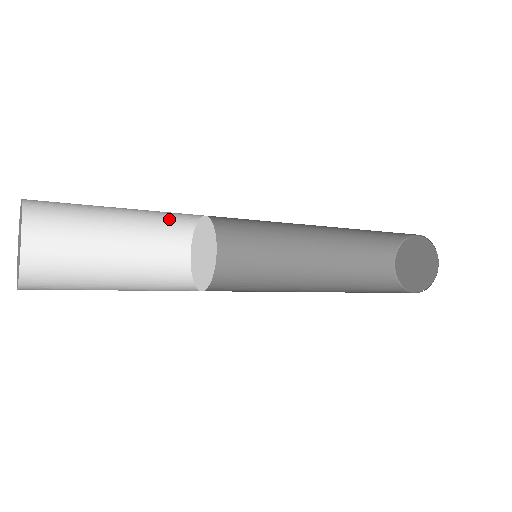
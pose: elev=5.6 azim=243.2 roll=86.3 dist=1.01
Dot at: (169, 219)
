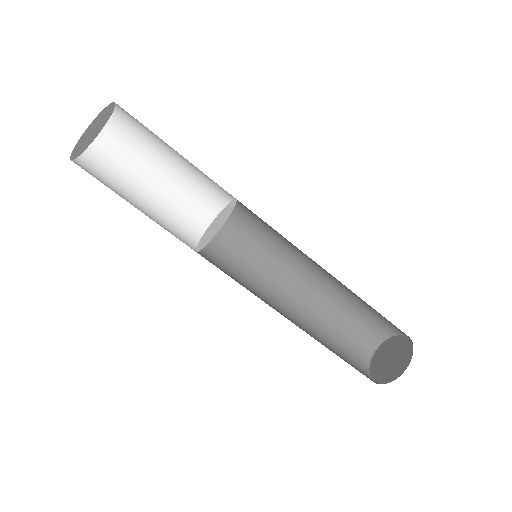
Dot at: (179, 224)
